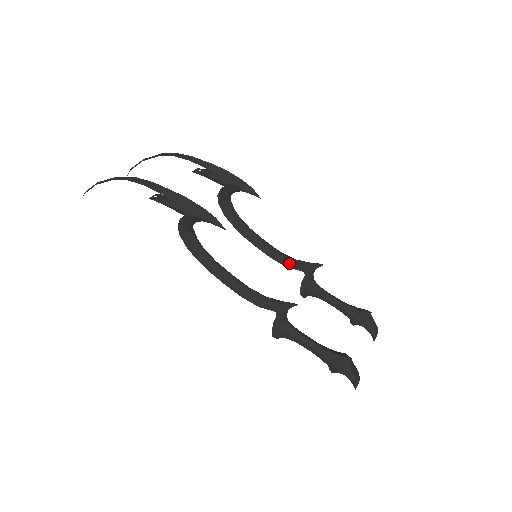
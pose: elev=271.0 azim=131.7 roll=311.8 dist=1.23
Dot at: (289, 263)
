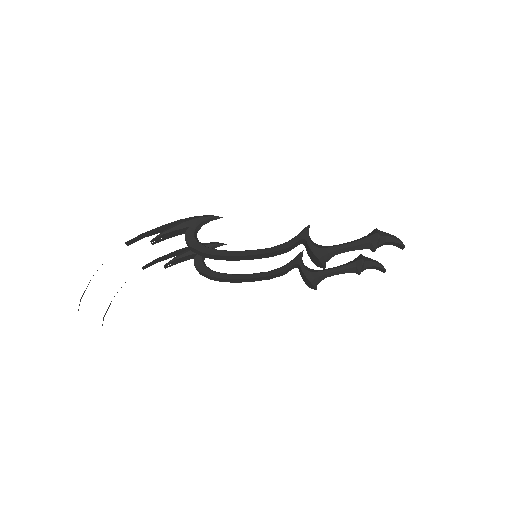
Dot at: (282, 269)
